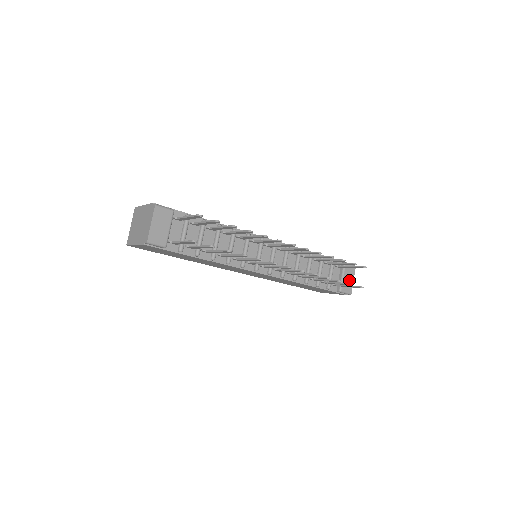
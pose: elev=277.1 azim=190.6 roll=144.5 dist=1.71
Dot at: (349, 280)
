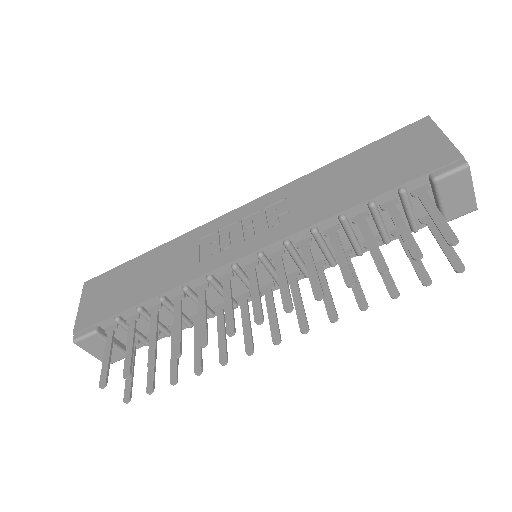
Dot at: (460, 196)
